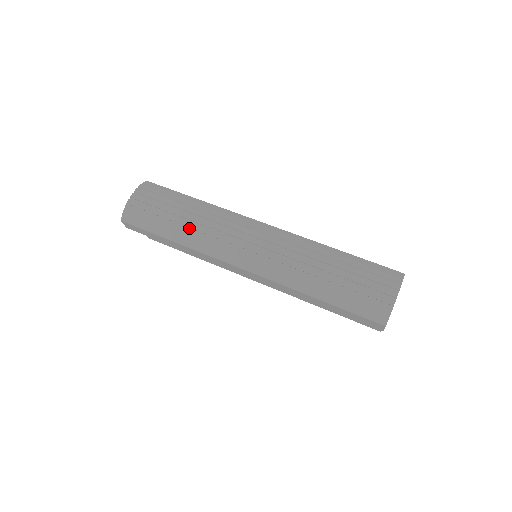
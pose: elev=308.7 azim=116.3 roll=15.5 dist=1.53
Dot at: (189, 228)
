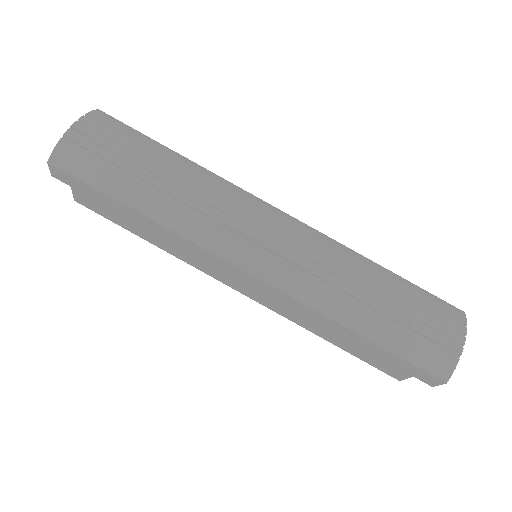
Dot at: (169, 196)
